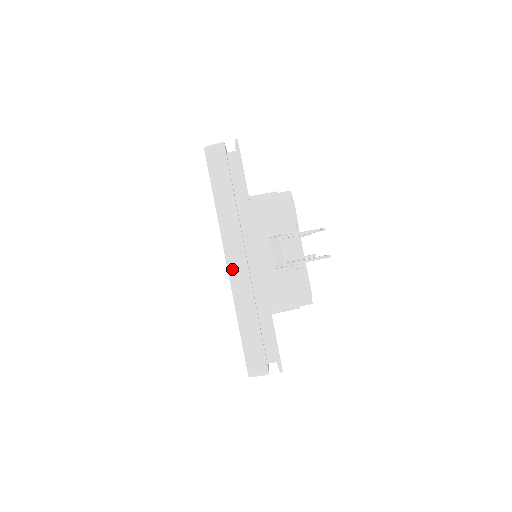
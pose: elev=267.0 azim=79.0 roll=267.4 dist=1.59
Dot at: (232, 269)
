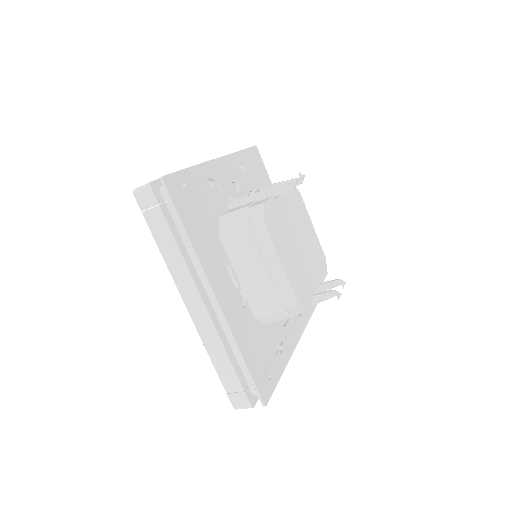
Dot at: occluded
